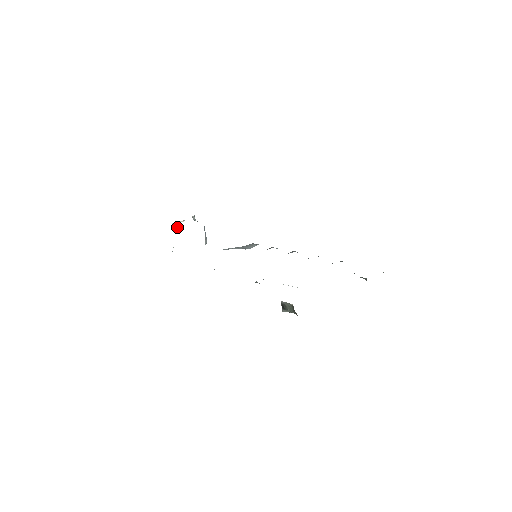
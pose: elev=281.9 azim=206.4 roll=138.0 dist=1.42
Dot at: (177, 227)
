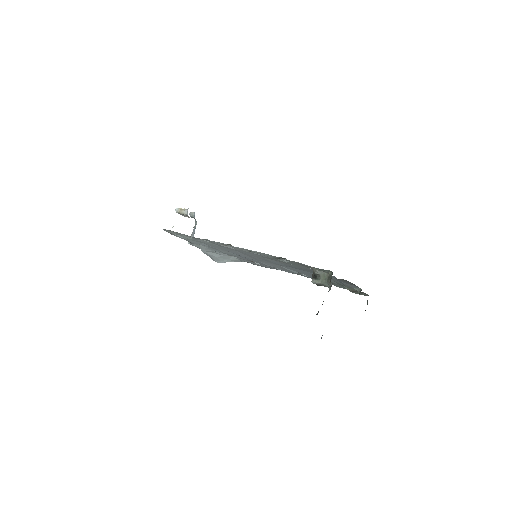
Dot at: (182, 212)
